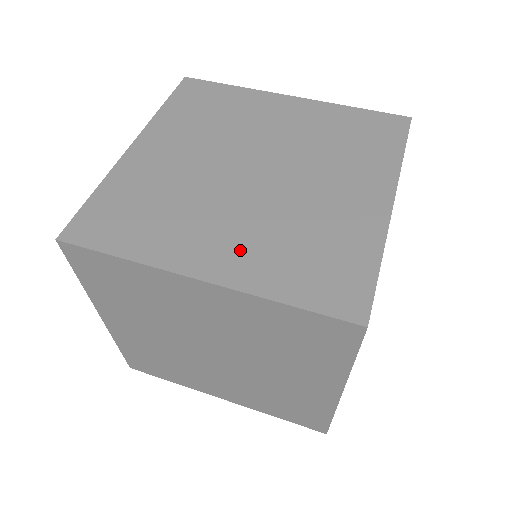
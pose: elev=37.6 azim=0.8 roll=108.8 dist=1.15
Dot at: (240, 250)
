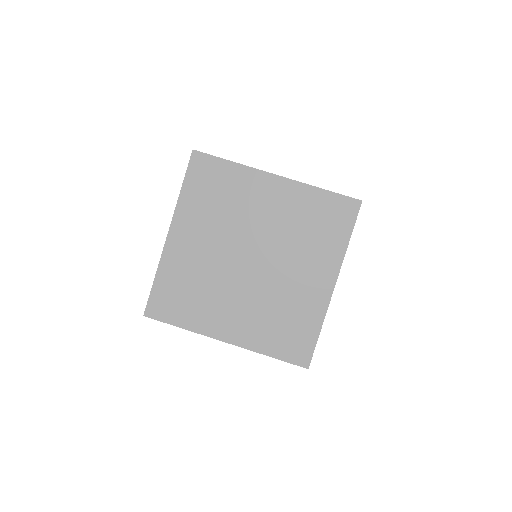
Dot at: (245, 323)
